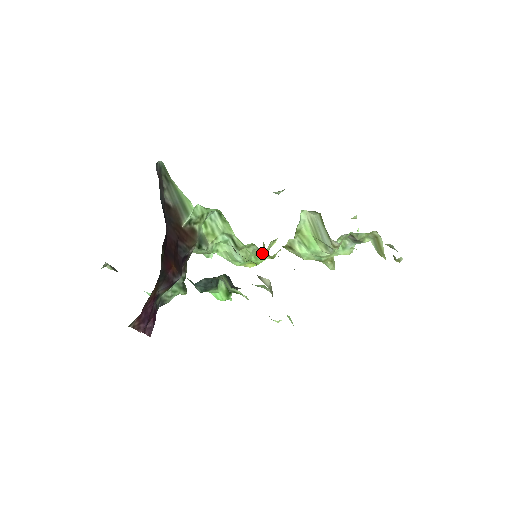
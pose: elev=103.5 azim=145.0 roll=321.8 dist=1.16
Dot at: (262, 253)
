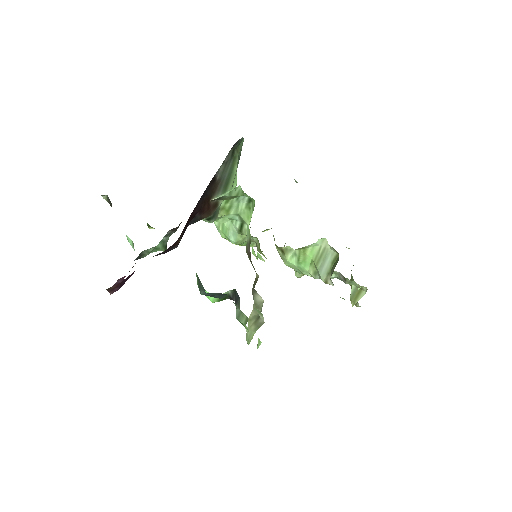
Dot at: (255, 242)
